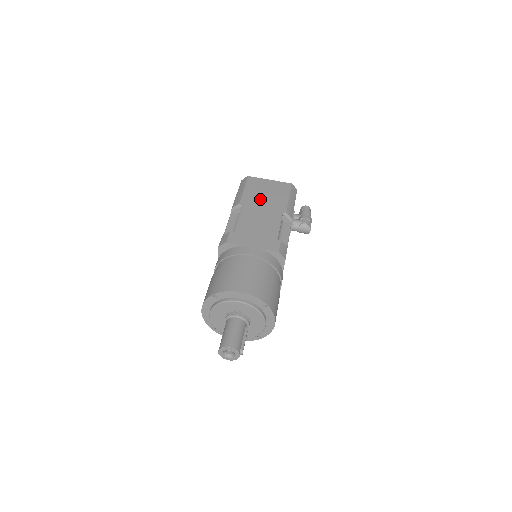
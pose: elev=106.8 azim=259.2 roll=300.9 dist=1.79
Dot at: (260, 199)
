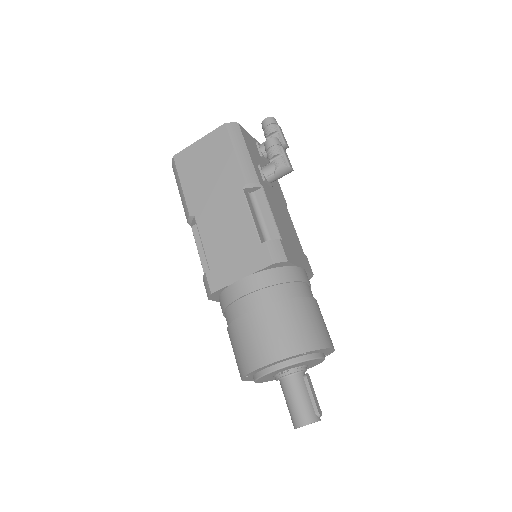
Dot at: (206, 187)
